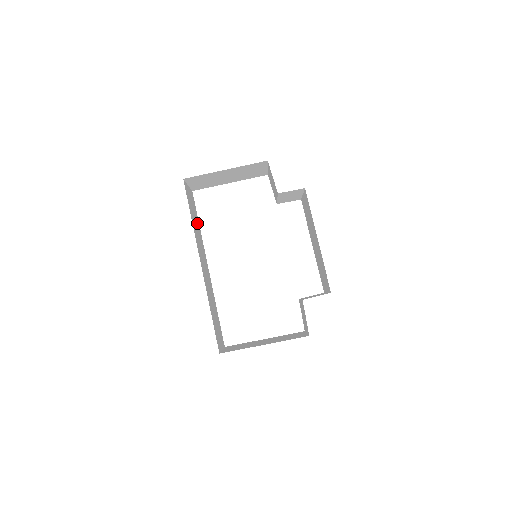
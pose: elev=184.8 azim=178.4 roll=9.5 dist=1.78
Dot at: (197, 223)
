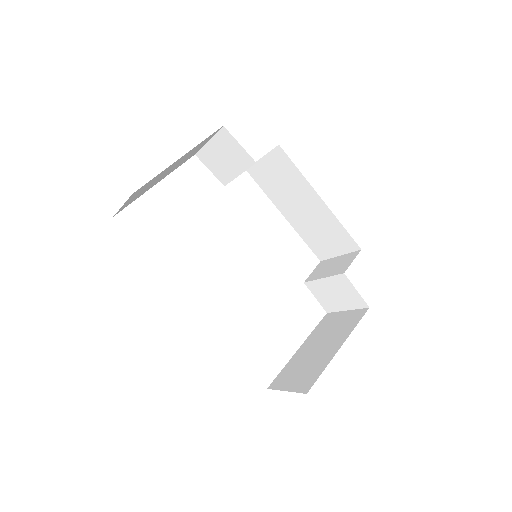
Dot at: occluded
